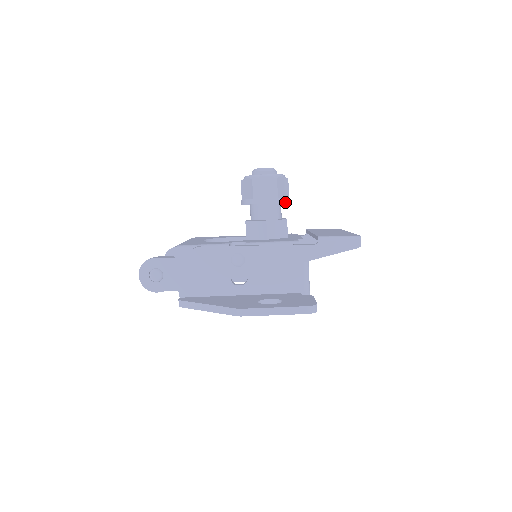
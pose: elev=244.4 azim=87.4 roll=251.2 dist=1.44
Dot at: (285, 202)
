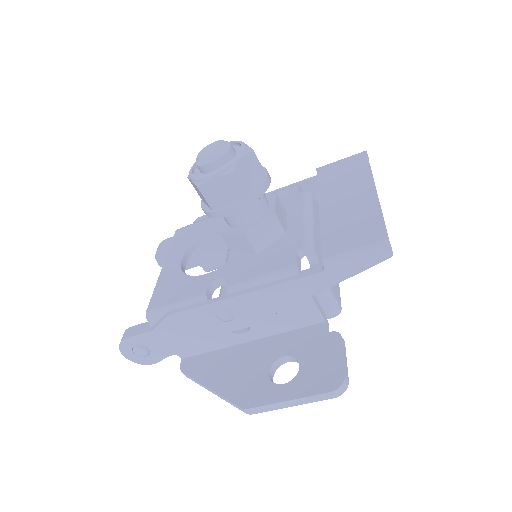
Dot at: (261, 195)
